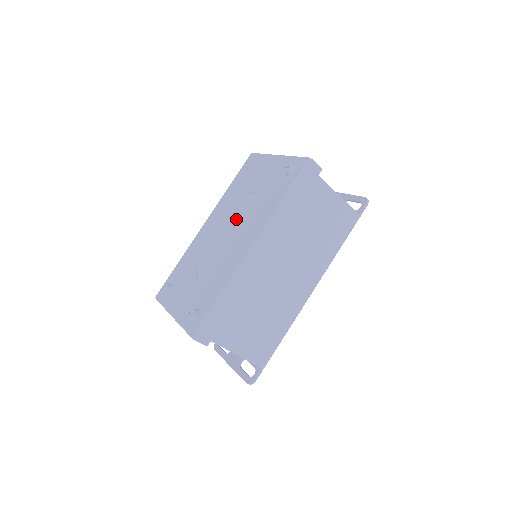
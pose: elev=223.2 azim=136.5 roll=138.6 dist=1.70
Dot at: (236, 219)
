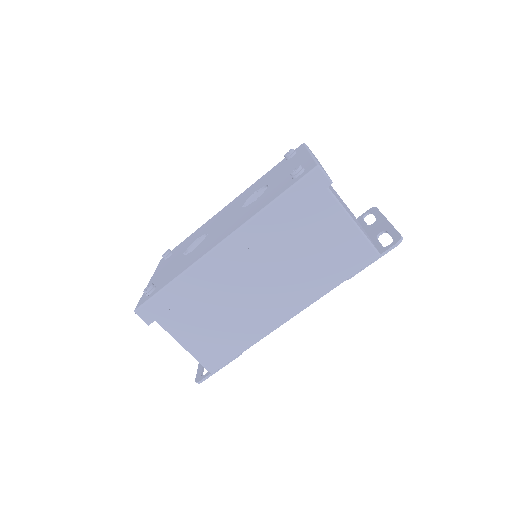
Dot at: (239, 209)
